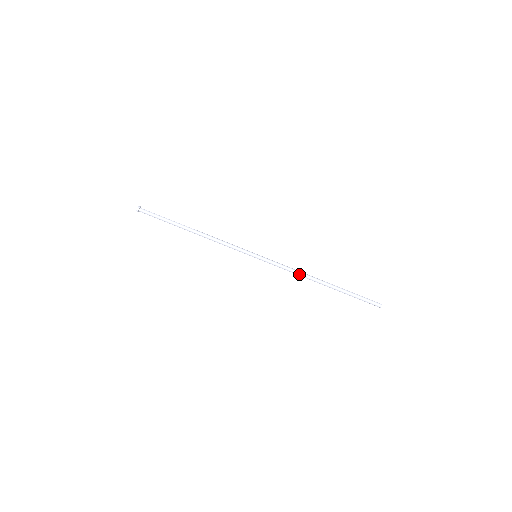
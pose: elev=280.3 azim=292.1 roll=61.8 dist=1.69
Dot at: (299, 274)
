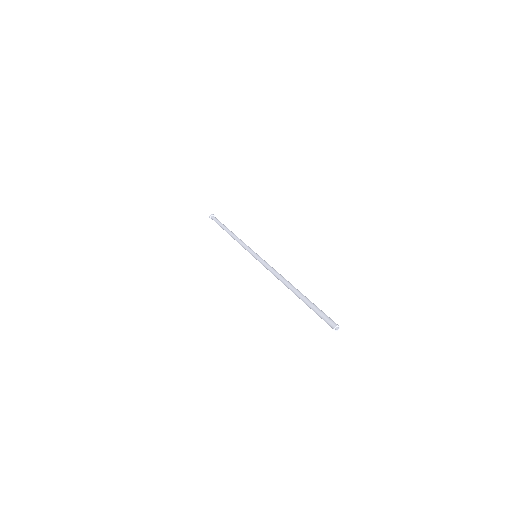
Dot at: (278, 274)
